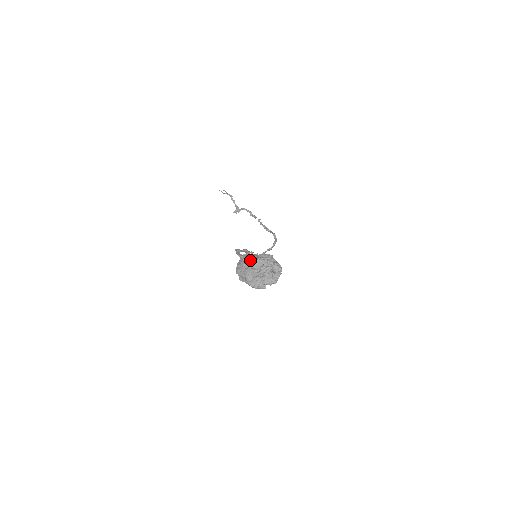
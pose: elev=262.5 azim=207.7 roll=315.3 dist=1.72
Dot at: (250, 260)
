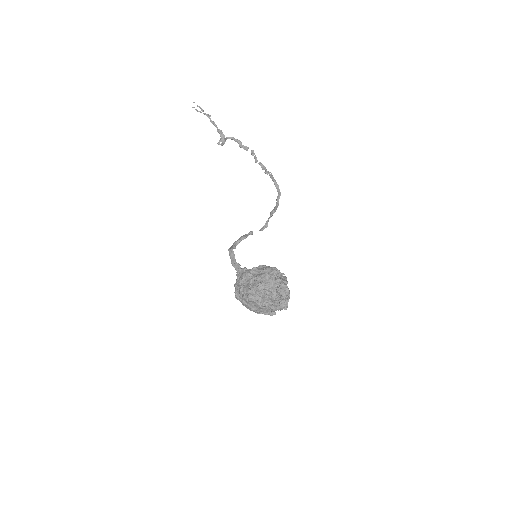
Dot at: (248, 287)
